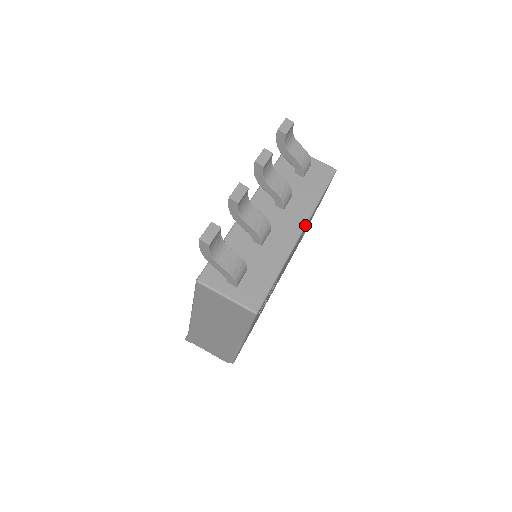
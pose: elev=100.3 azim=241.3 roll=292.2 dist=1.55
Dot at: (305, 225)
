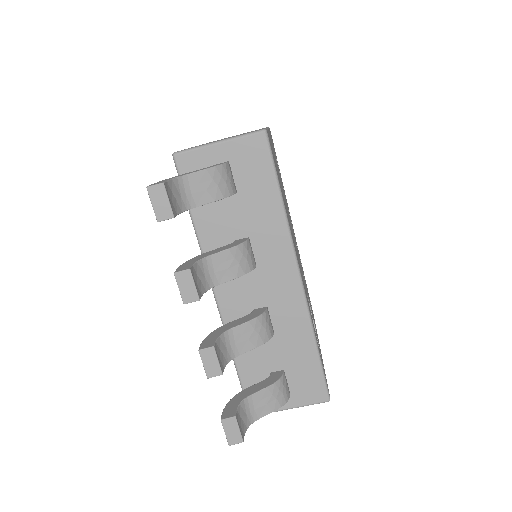
Dot at: (296, 263)
